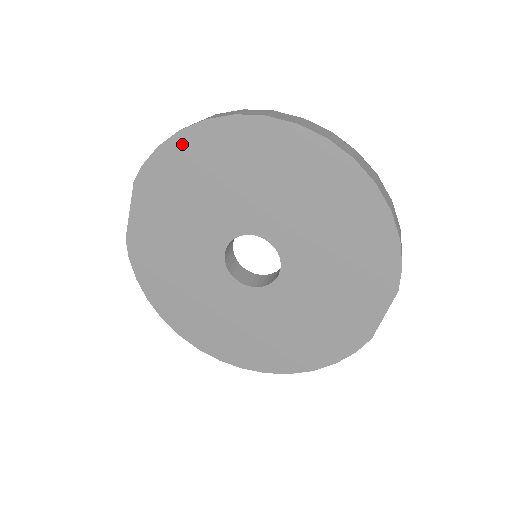
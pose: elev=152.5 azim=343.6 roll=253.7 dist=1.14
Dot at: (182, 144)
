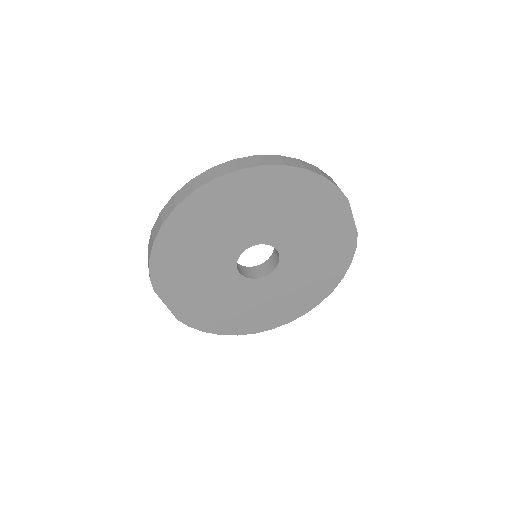
Dot at: (161, 247)
